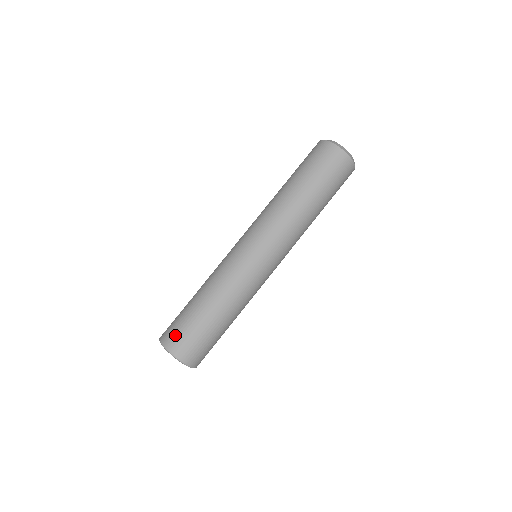
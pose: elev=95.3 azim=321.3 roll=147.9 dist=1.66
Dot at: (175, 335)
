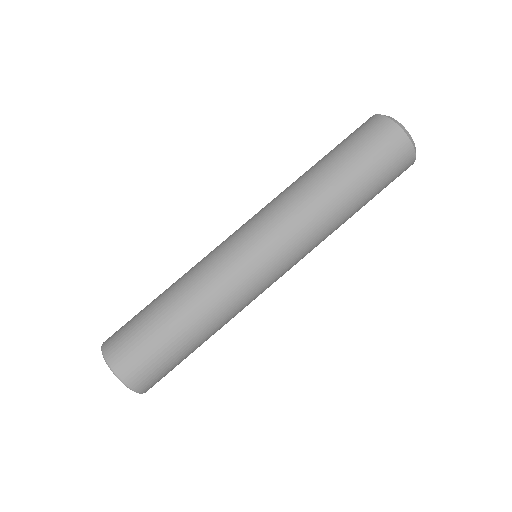
Dot at: (122, 344)
